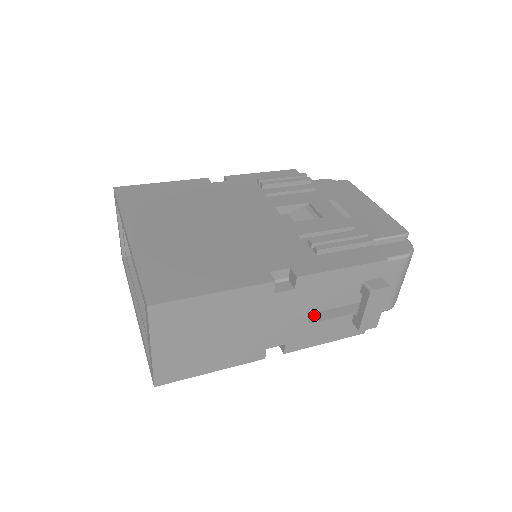
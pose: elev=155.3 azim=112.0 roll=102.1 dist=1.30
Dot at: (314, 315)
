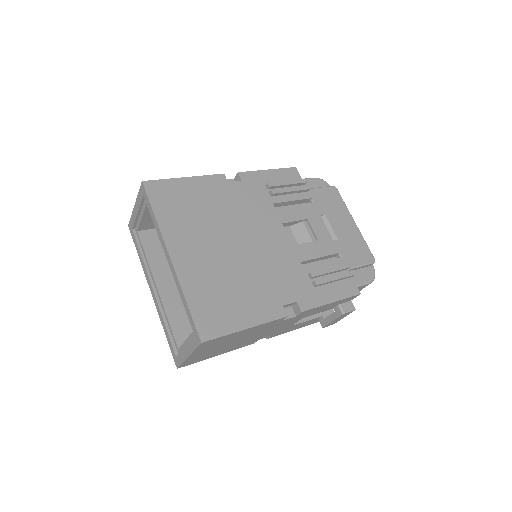
Dot at: occluded
